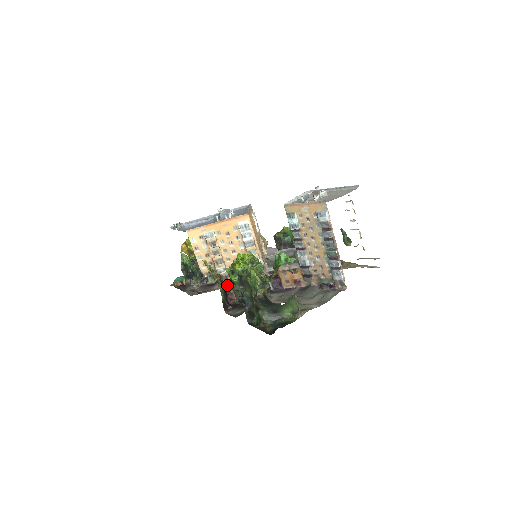
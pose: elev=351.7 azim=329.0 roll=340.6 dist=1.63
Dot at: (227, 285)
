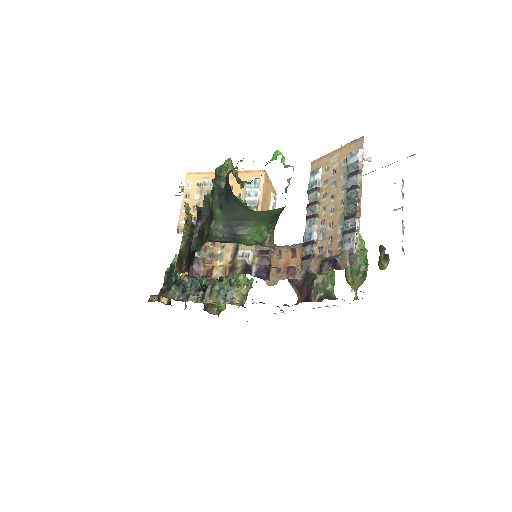
Dot at: occluded
